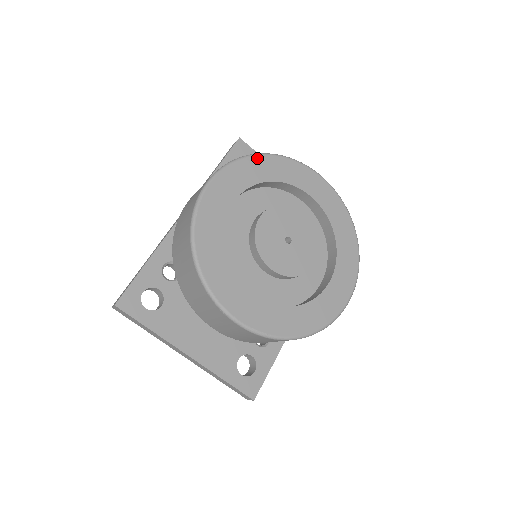
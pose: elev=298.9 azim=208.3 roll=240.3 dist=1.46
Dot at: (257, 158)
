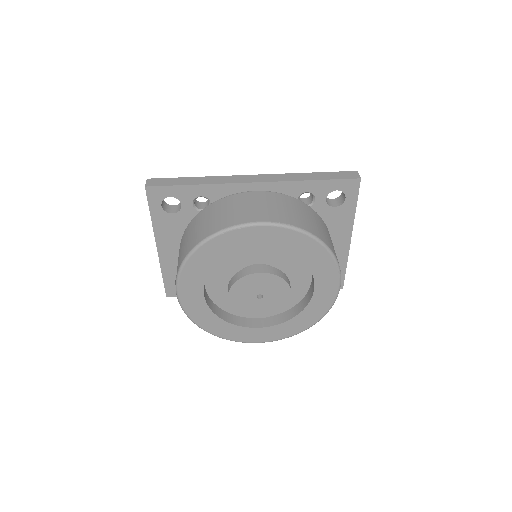
Dot at: (312, 241)
